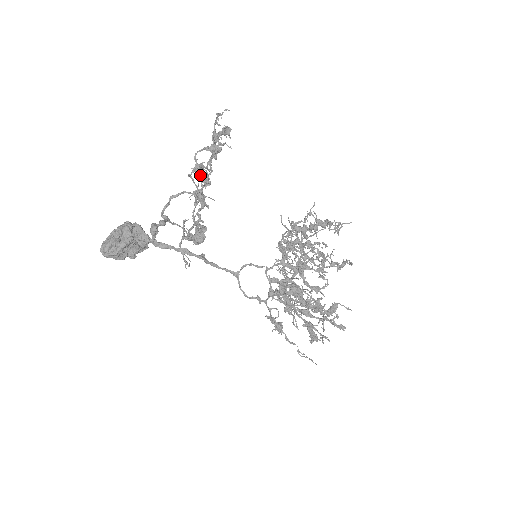
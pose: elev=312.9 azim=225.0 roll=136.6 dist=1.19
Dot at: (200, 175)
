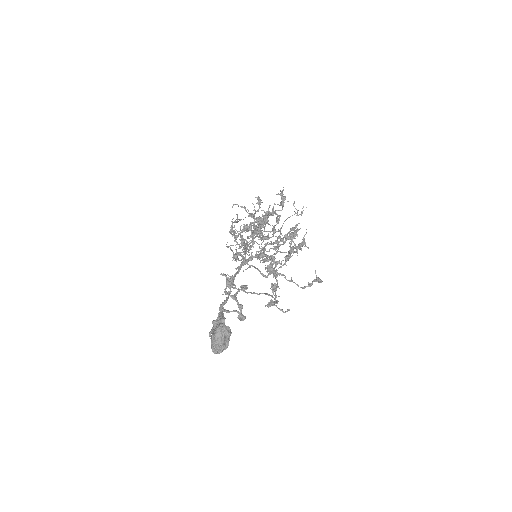
Dot at: occluded
